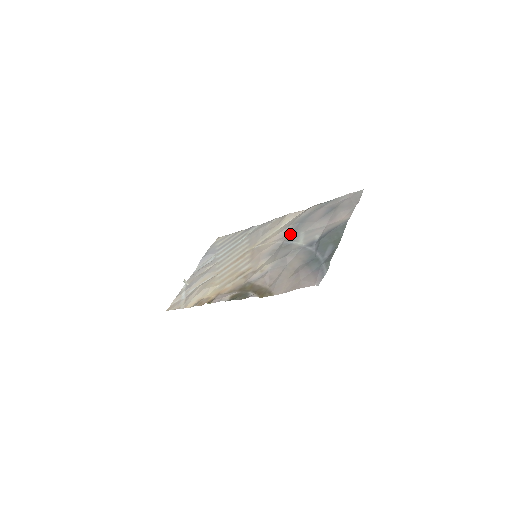
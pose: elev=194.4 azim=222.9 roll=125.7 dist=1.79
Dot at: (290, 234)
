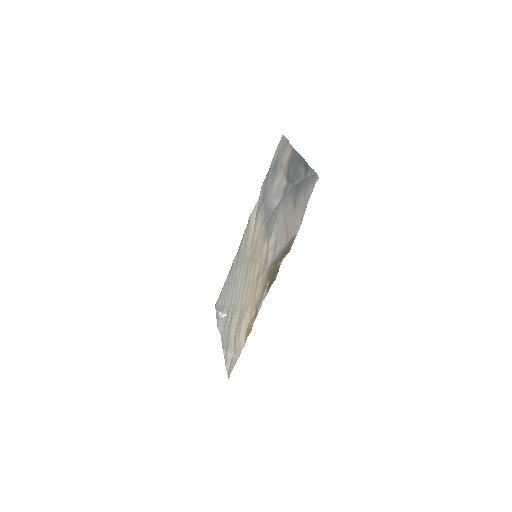
Dot at: (264, 214)
